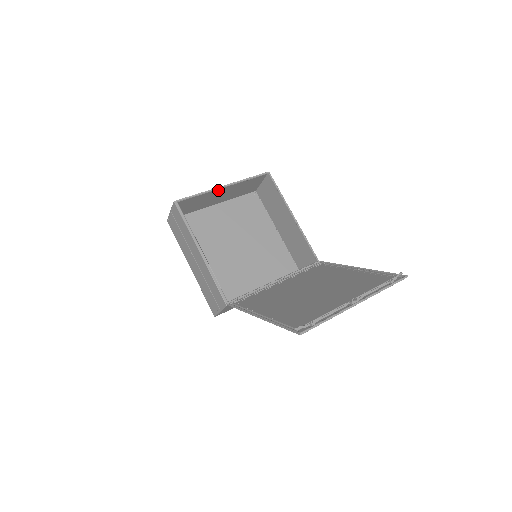
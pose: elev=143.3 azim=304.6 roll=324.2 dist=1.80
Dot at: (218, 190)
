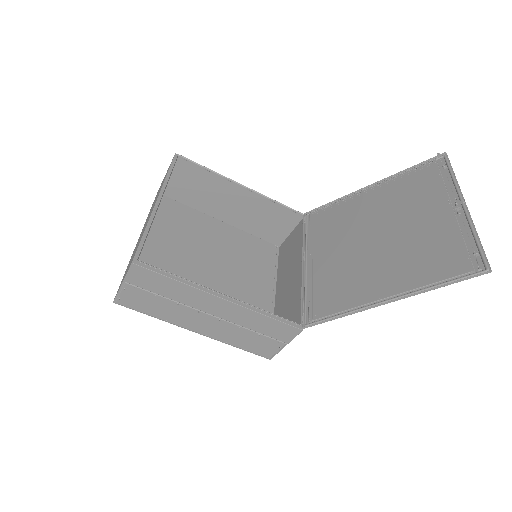
Dot at: occluded
